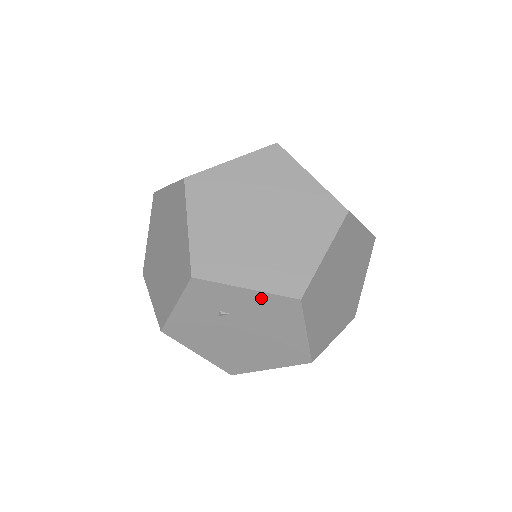
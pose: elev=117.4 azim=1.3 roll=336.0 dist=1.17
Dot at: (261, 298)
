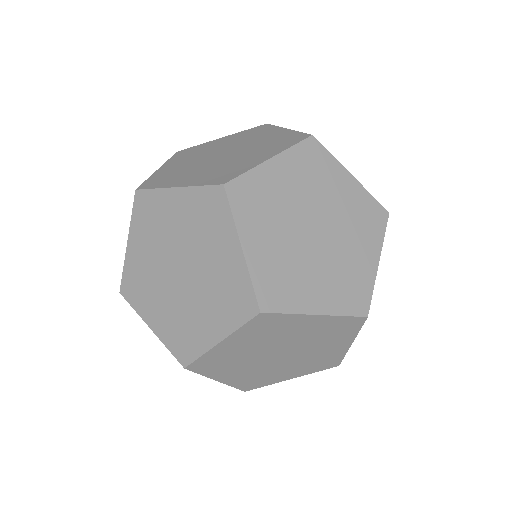
Dot at: occluded
